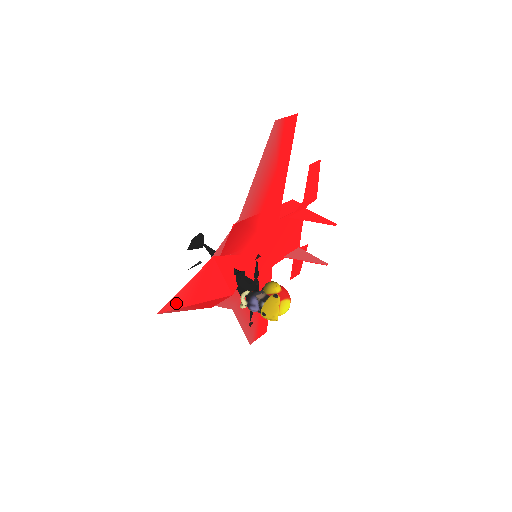
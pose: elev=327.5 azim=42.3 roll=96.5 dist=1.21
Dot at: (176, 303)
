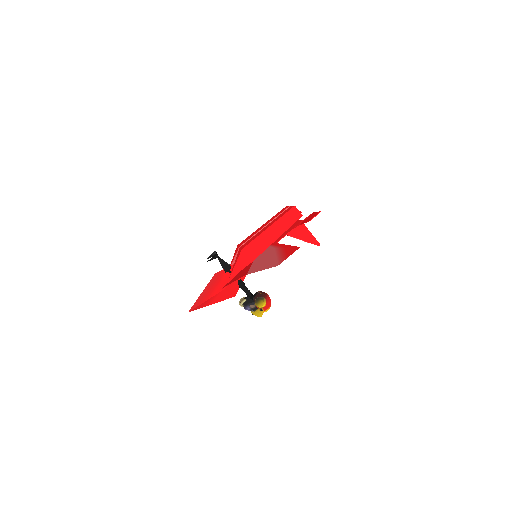
Dot at: (200, 307)
